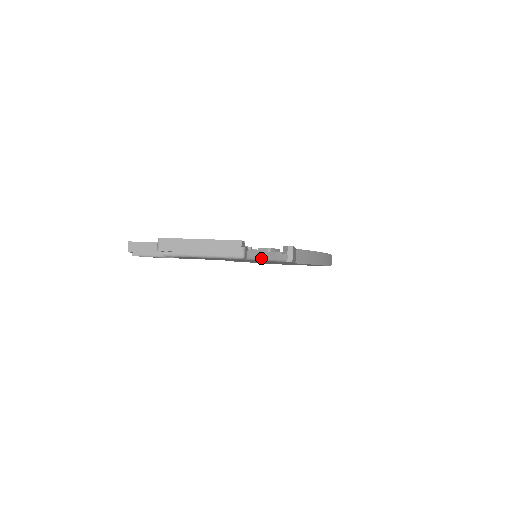
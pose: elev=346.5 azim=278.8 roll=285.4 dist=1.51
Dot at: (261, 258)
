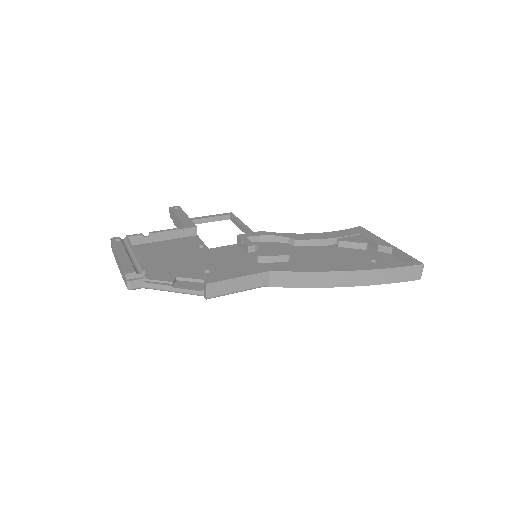
Dot at: (163, 290)
